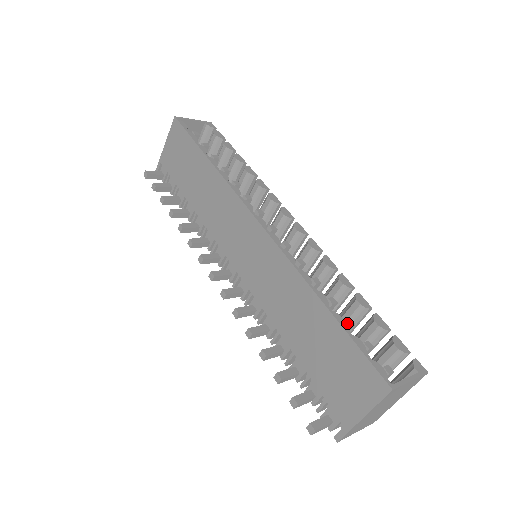
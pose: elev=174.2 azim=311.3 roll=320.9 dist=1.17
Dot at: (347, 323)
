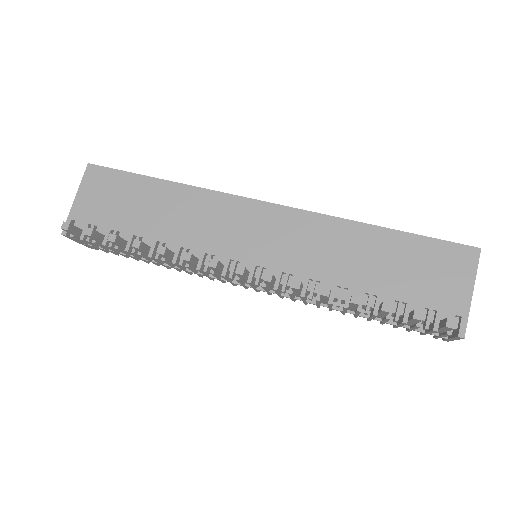
Dot at: occluded
